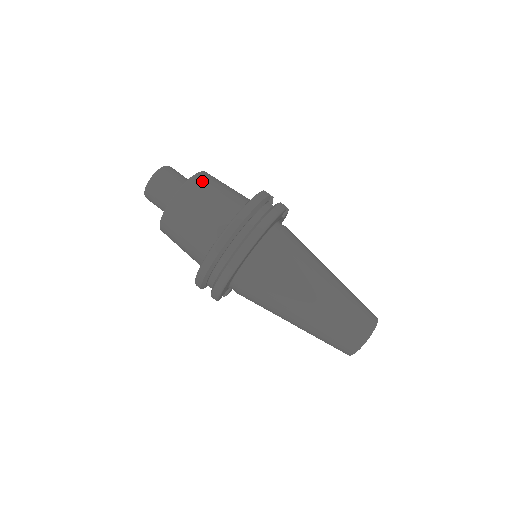
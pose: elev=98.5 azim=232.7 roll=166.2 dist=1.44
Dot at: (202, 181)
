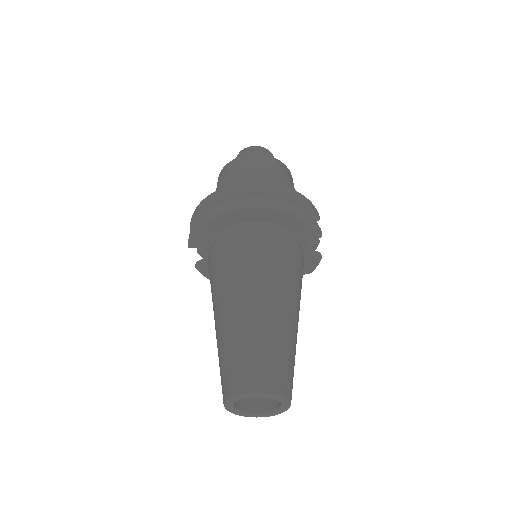
Dot at: (284, 169)
